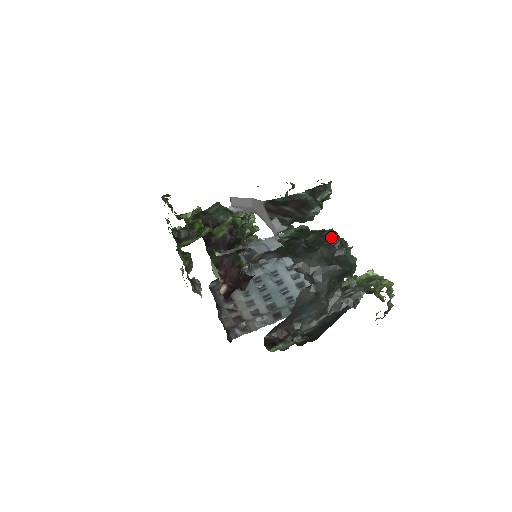
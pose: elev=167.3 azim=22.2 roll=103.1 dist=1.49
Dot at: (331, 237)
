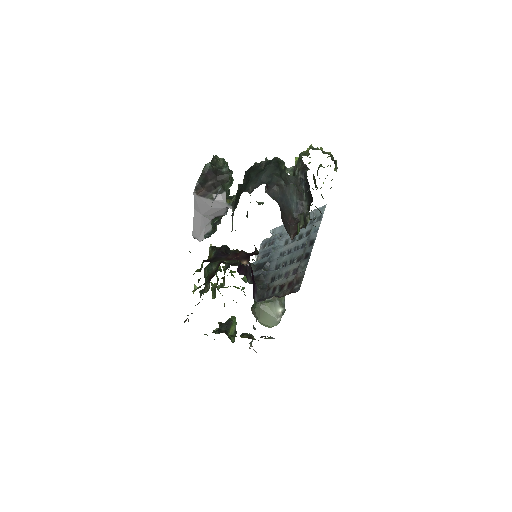
Dot at: (250, 168)
